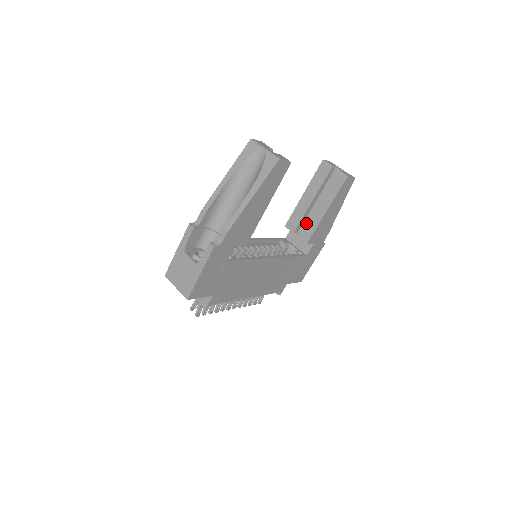
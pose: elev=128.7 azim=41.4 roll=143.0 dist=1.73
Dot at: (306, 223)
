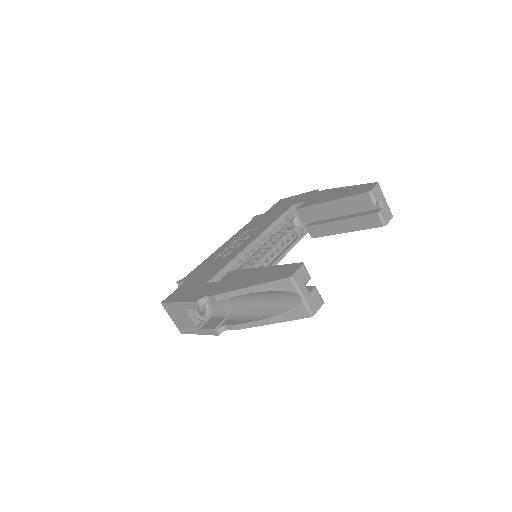
Dot at: (320, 224)
